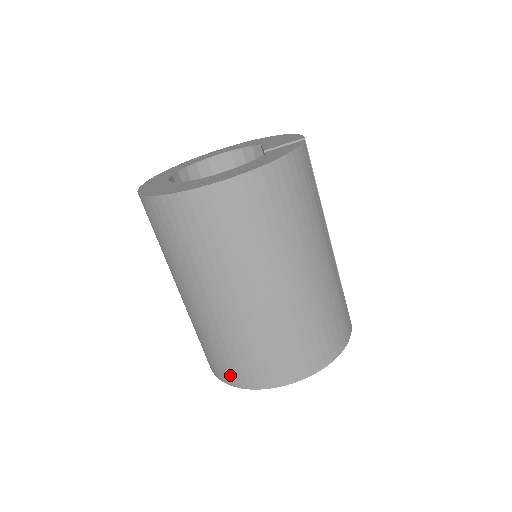
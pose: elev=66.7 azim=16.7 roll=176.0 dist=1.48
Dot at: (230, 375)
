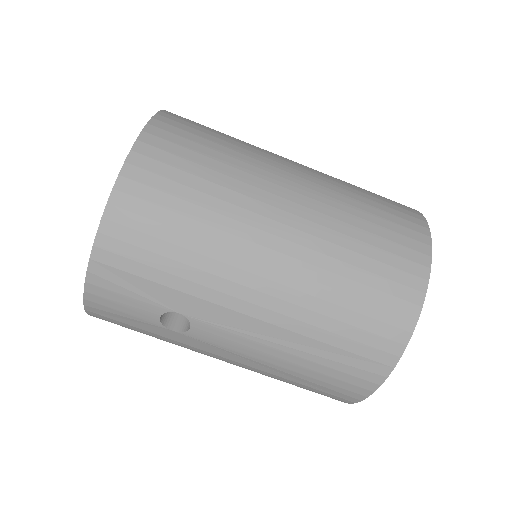
Dot at: (401, 299)
